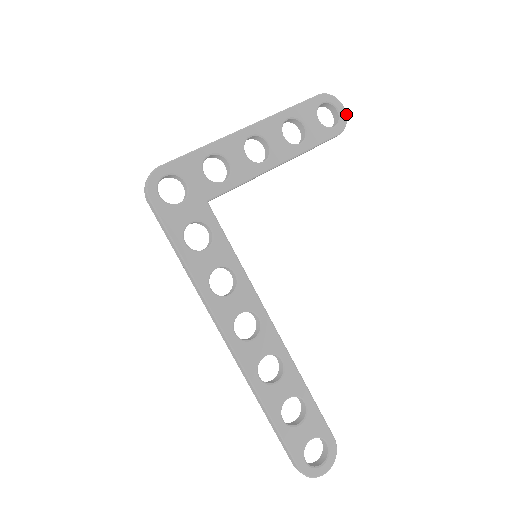
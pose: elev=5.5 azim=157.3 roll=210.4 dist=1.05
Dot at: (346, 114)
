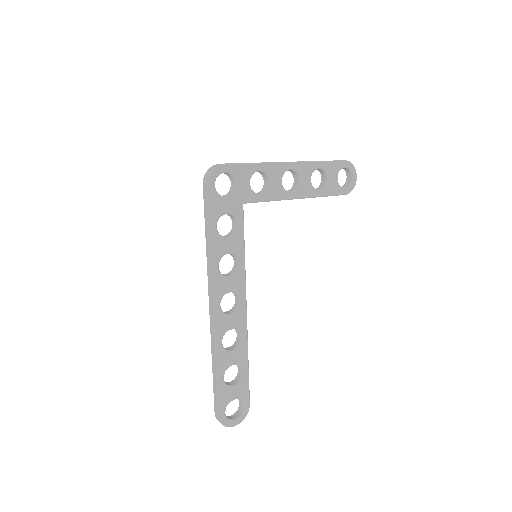
Dot at: occluded
